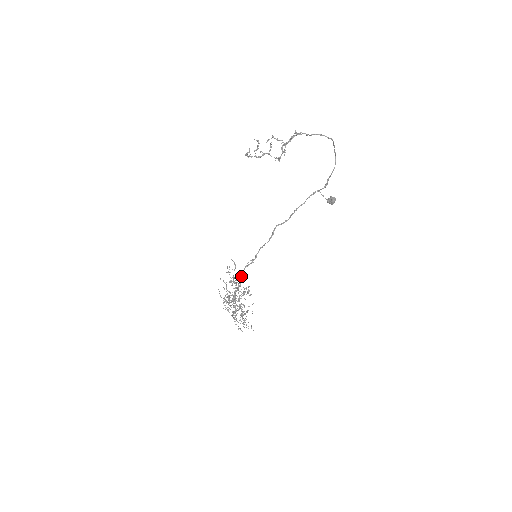
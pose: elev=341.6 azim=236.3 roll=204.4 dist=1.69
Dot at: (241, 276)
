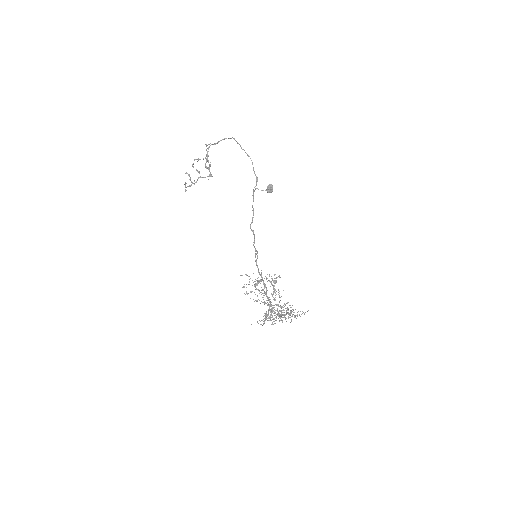
Dot at: occluded
